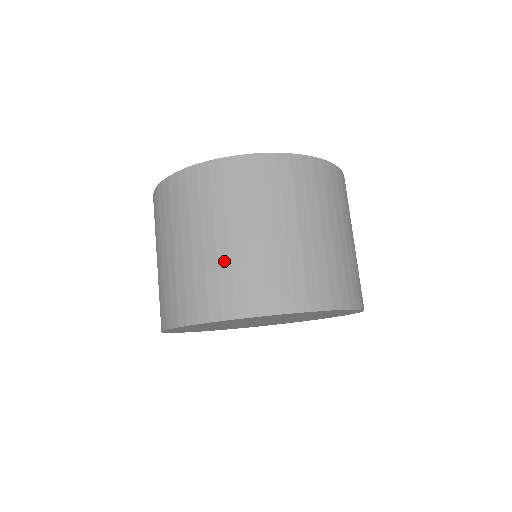
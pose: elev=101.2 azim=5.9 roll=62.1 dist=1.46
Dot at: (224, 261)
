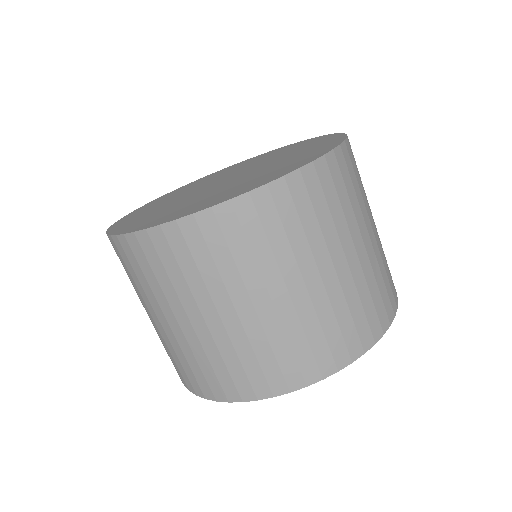
Dot at: (360, 281)
